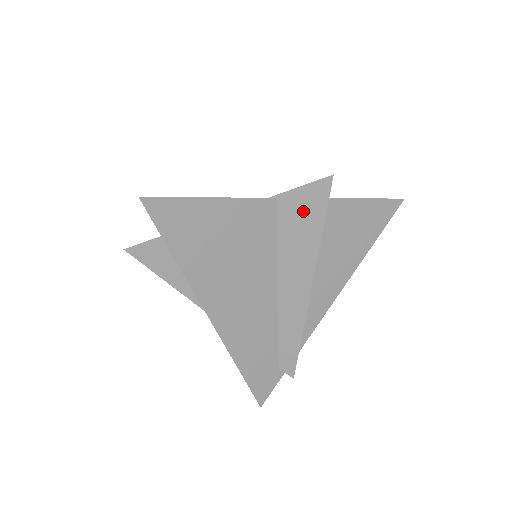
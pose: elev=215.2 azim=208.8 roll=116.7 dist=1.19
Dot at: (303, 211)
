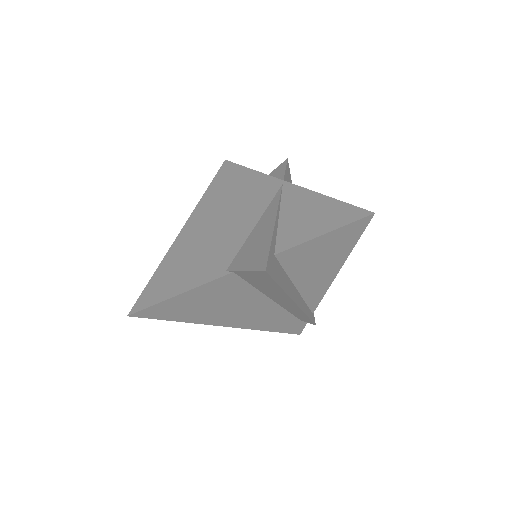
Dot at: (258, 279)
